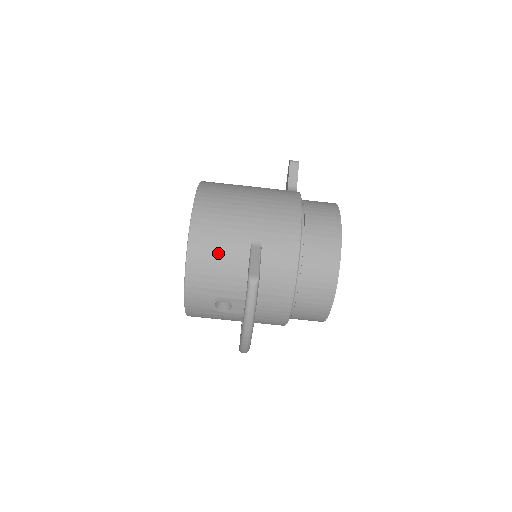
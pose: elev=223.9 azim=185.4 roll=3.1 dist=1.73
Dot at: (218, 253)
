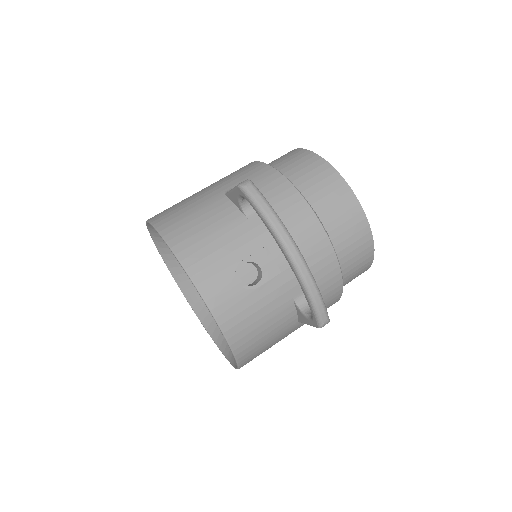
Dot at: (199, 221)
